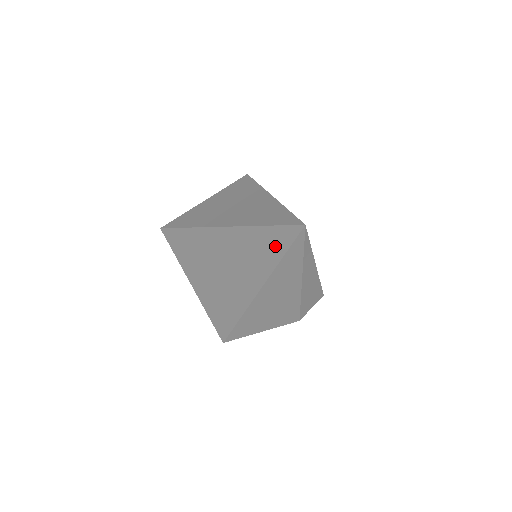
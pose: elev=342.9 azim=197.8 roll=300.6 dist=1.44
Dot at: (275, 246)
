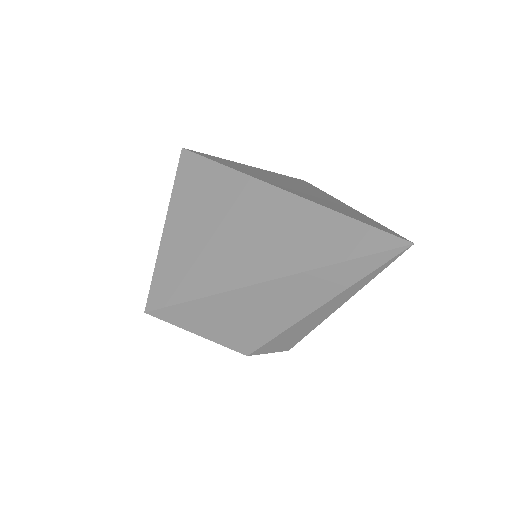
Dot at: (344, 244)
